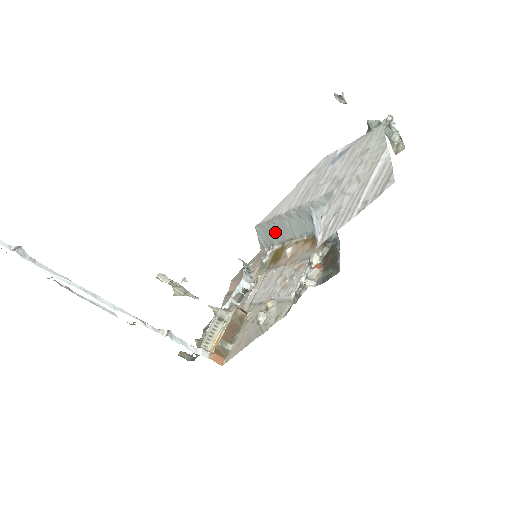
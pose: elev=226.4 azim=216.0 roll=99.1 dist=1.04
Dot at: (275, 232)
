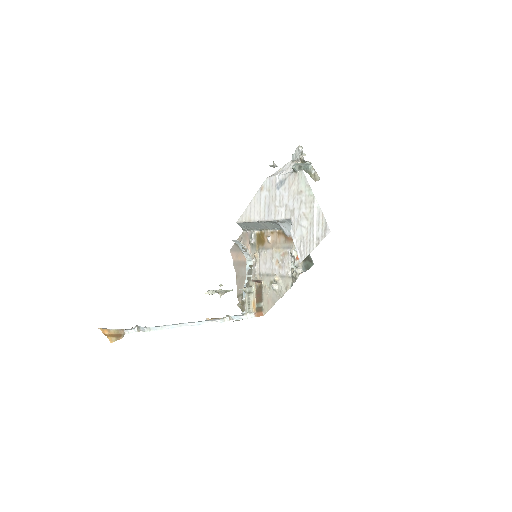
Dot at: (253, 226)
